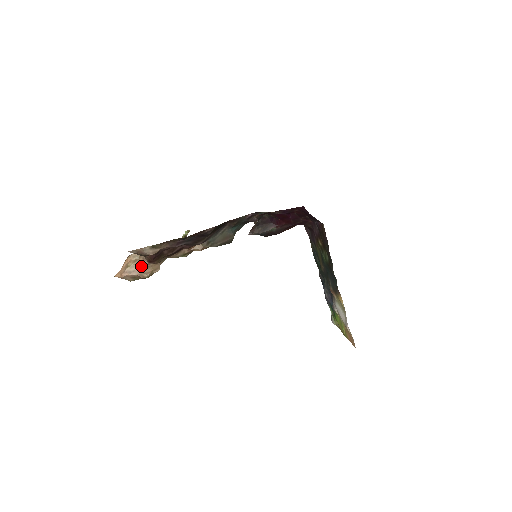
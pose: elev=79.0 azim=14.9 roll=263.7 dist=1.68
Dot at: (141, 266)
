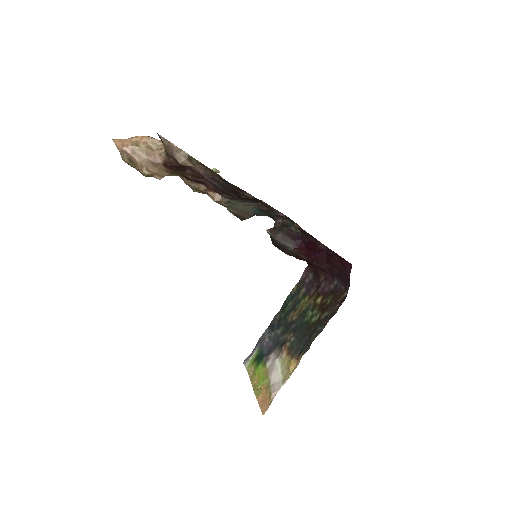
Dot at: (151, 159)
